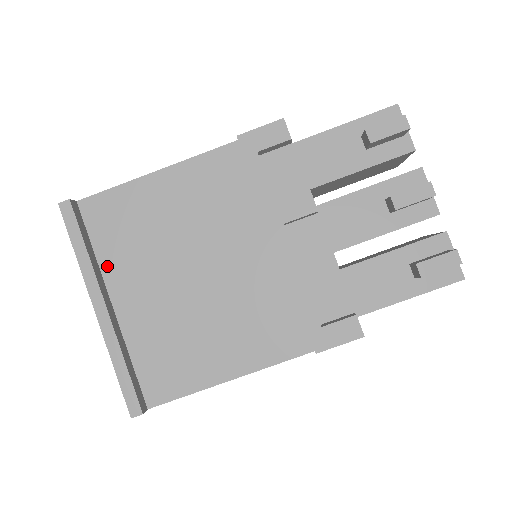
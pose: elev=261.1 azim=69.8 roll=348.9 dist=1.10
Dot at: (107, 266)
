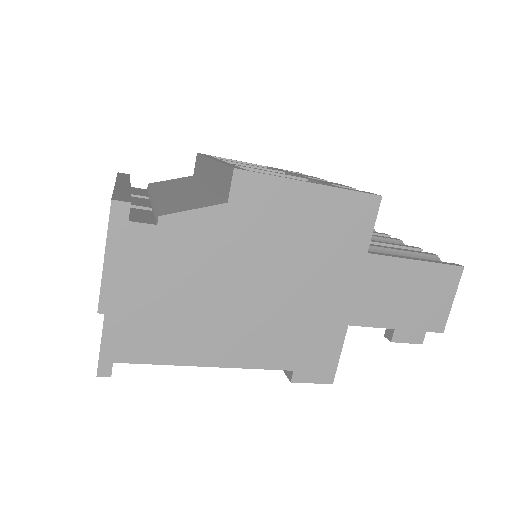
Dot at: occluded
